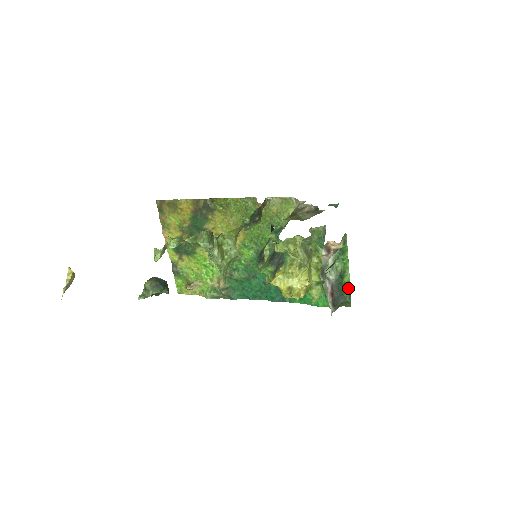
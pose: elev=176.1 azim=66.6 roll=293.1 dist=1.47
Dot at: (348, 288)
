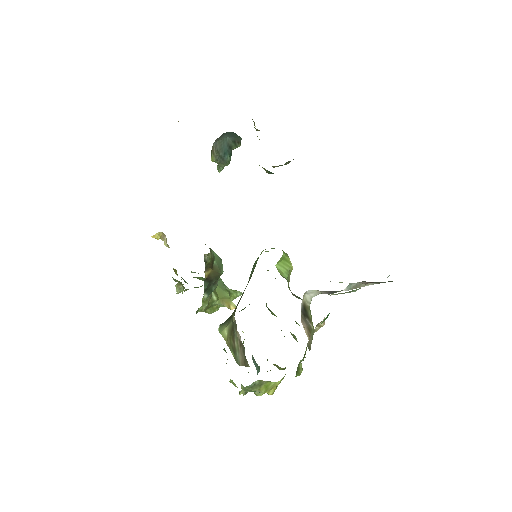
Dot at: occluded
